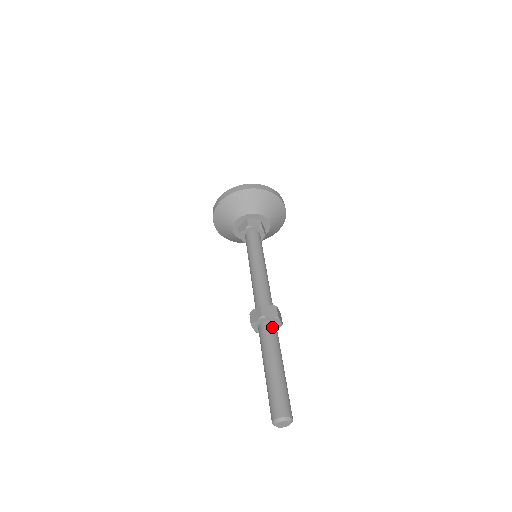
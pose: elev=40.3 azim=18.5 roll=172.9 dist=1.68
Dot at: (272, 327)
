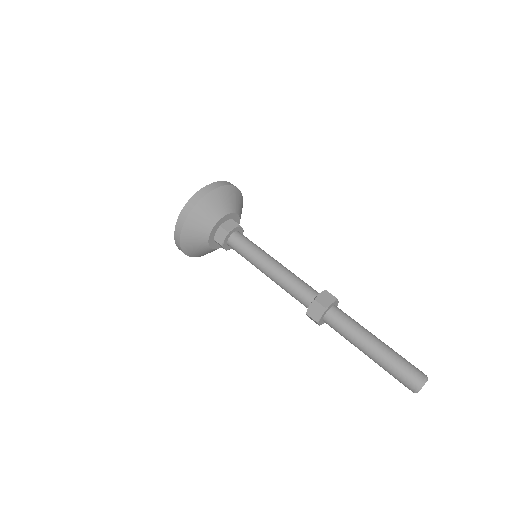
Dot at: (342, 311)
